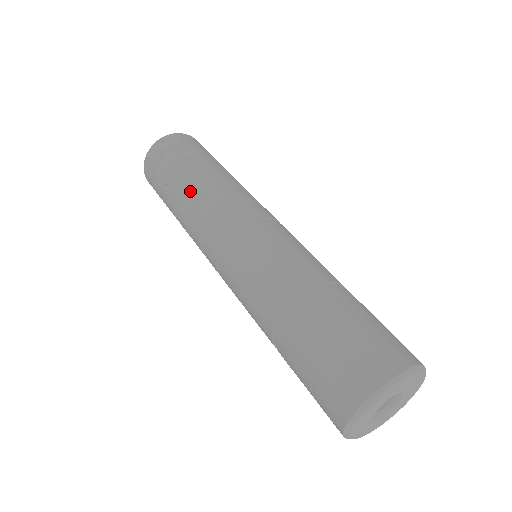
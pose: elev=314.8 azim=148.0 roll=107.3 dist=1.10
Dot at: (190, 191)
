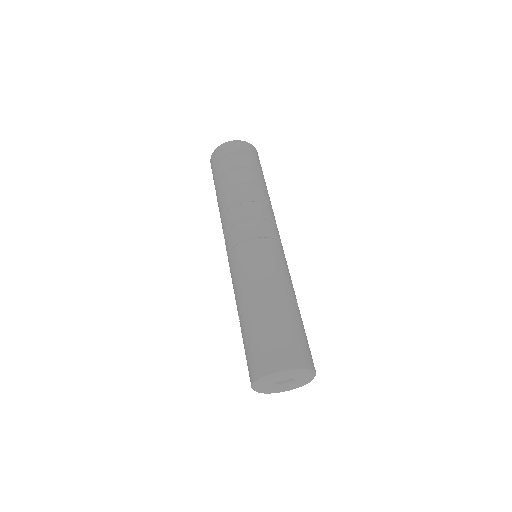
Dot at: (220, 205)
